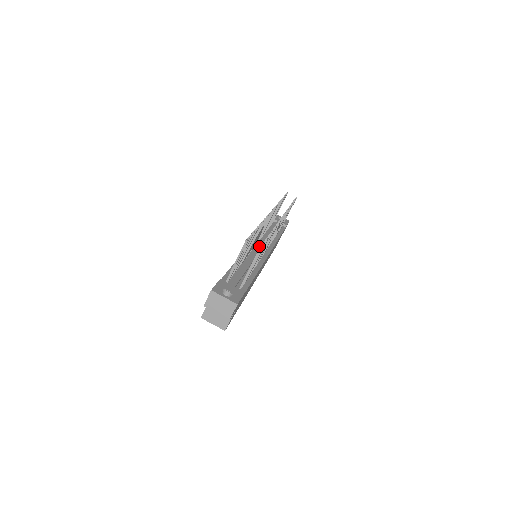
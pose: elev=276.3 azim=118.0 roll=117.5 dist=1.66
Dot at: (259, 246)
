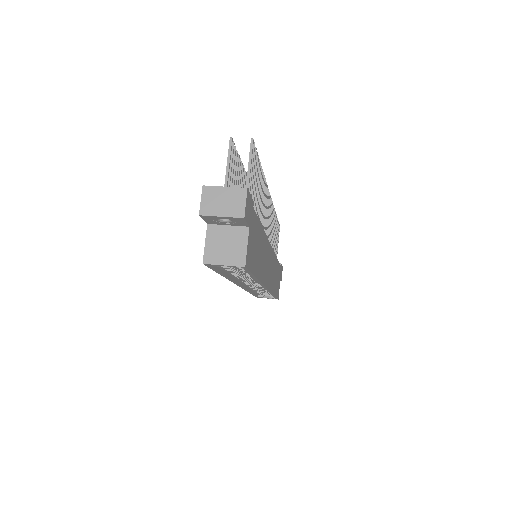
Dot at: occluded
